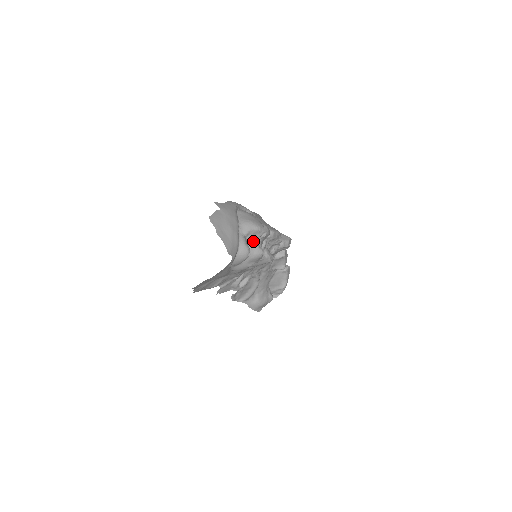
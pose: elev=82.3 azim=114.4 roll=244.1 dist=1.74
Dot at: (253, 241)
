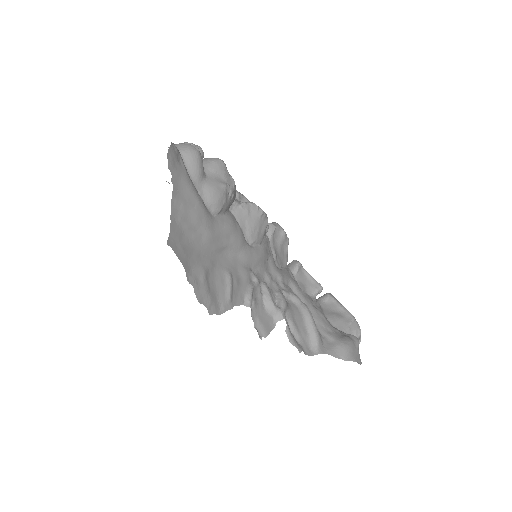
Dot at: occluded
